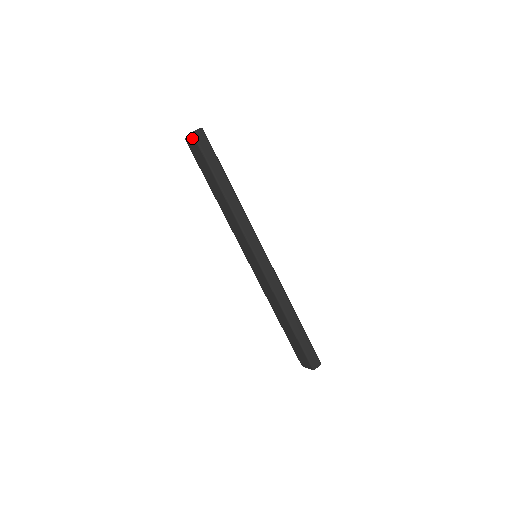
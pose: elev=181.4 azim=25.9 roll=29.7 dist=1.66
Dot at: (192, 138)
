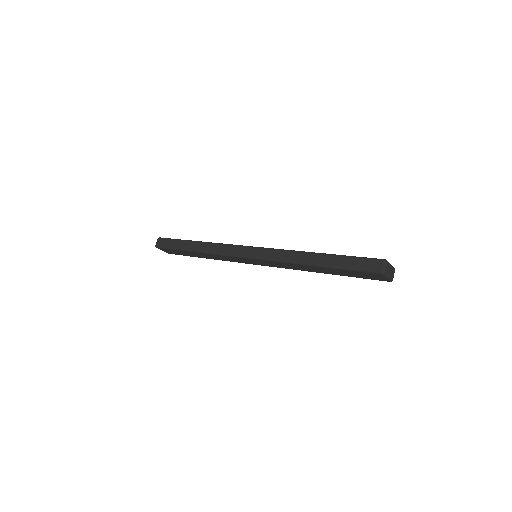
Dot at: (160, 249)
